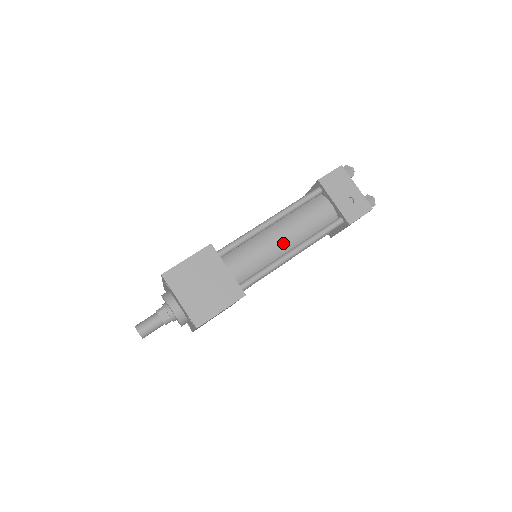
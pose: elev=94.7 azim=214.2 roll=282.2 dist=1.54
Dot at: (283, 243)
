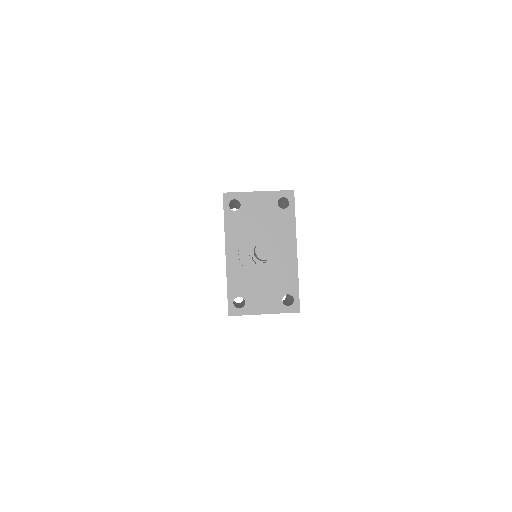
Dot at: occluded
